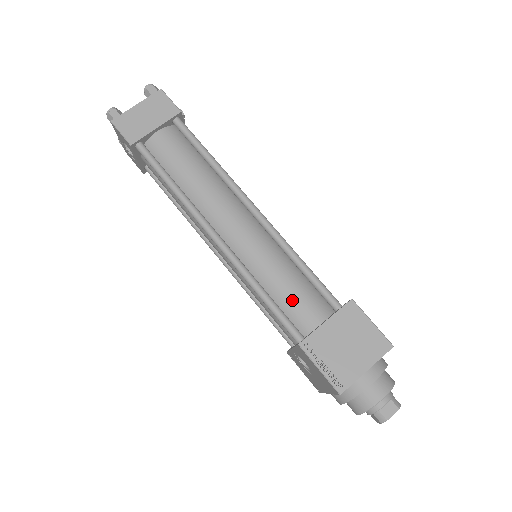
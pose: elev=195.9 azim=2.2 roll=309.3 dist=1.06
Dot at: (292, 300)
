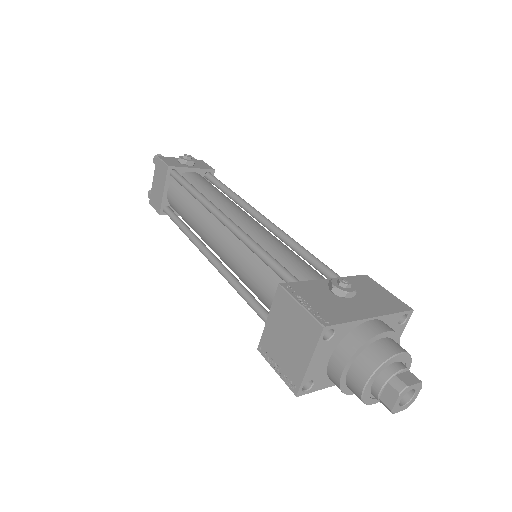
Dot at: (265, 297)
